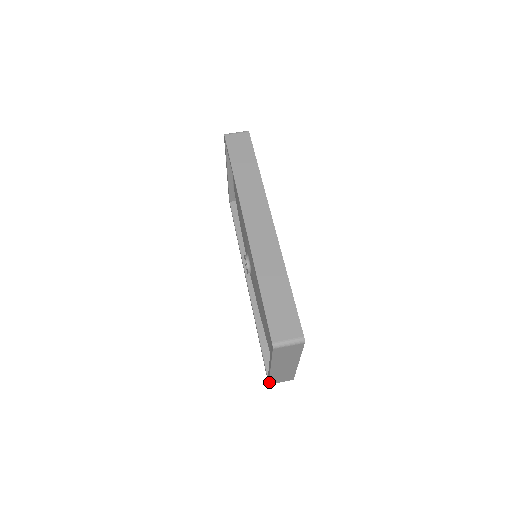
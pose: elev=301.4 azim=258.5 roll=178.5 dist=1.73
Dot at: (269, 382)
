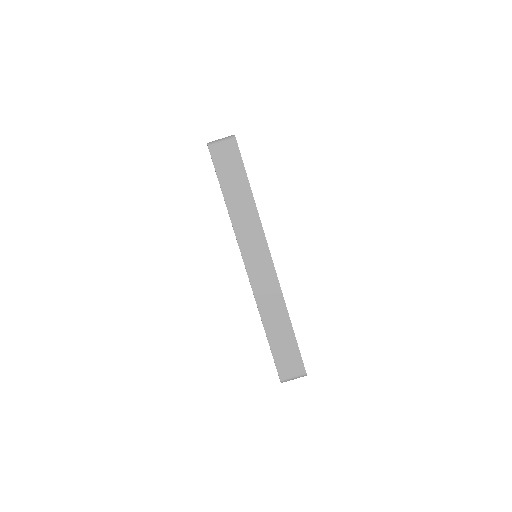
Dot at: occluded
